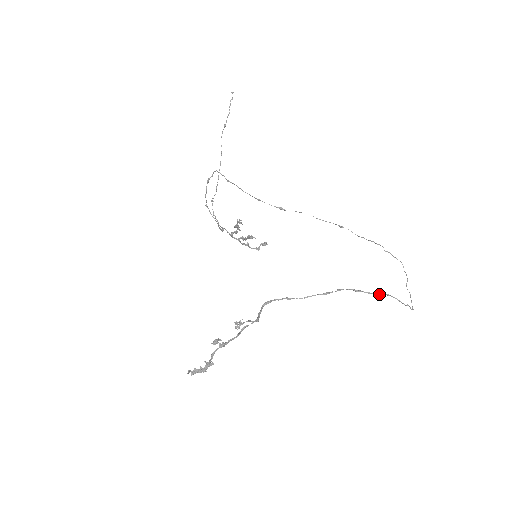
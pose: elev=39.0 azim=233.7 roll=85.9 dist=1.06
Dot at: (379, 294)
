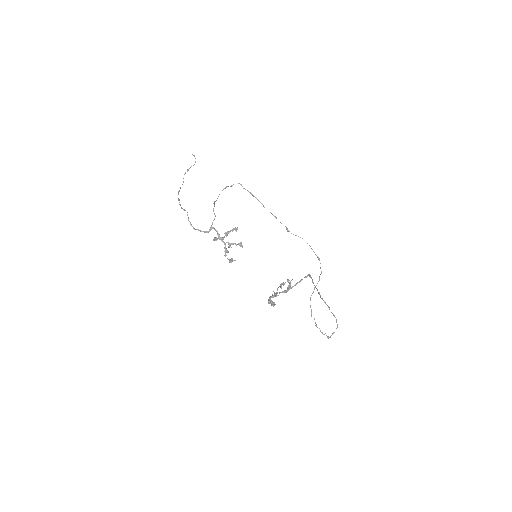
Dot at: occluded
